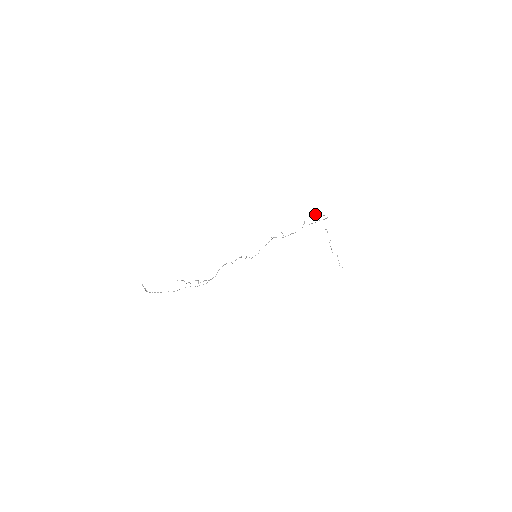
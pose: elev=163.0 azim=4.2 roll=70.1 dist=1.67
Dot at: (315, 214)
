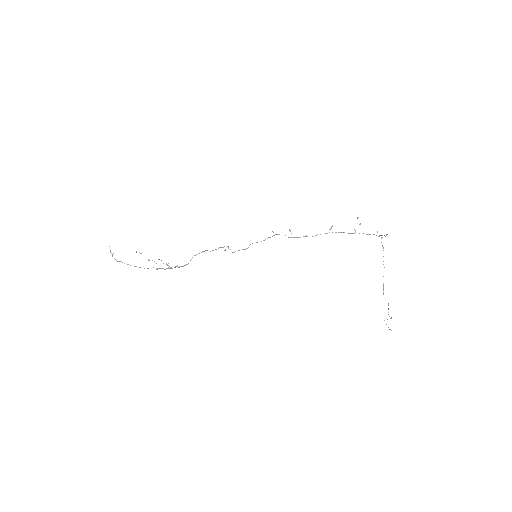
Dot at: occluded
